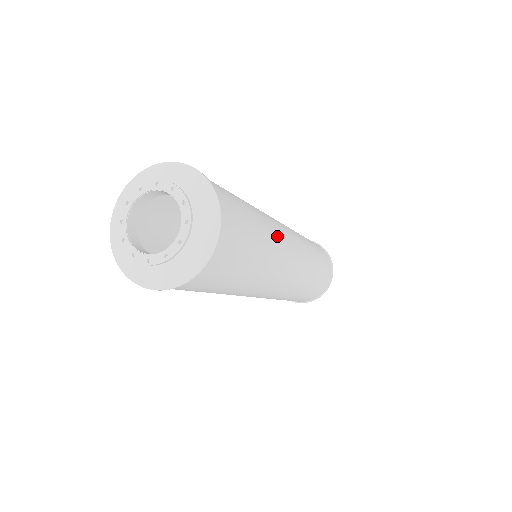
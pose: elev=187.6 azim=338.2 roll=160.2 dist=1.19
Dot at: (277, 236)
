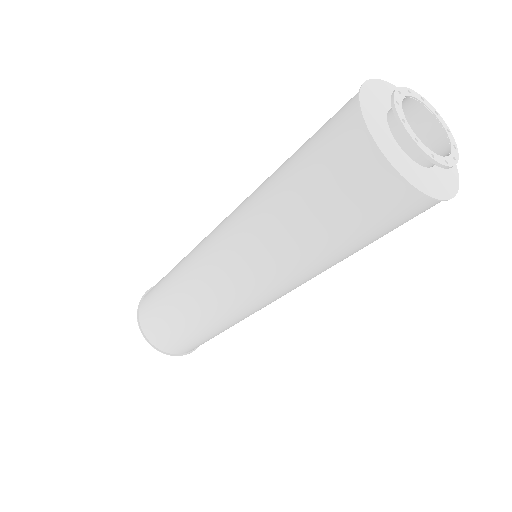
Dot at: occluded
